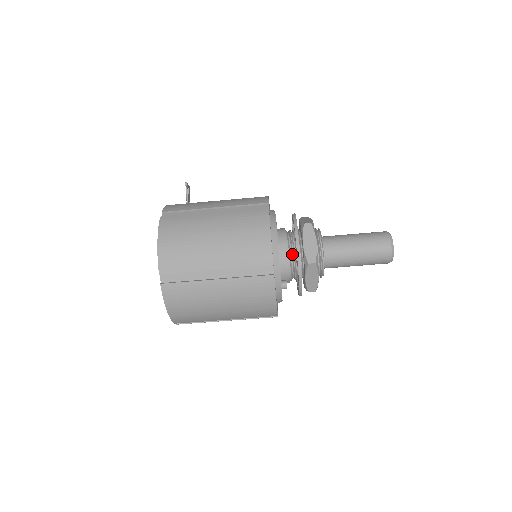
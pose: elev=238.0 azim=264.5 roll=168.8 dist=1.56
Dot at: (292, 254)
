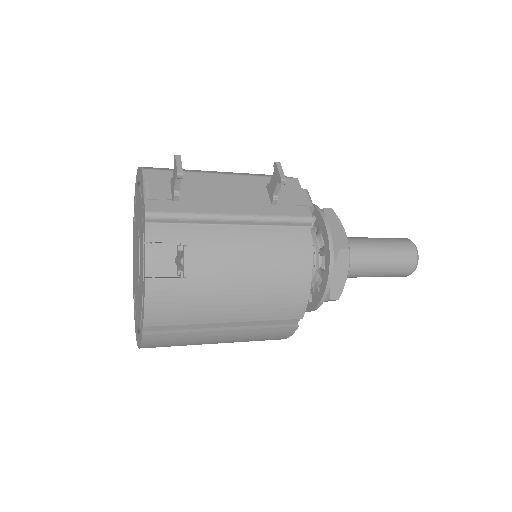
Dot at: occluded
